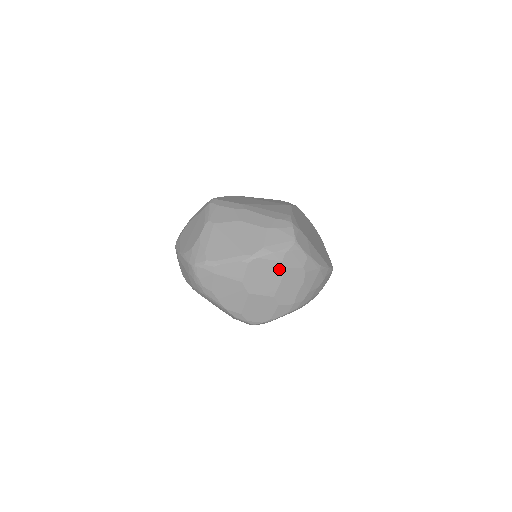
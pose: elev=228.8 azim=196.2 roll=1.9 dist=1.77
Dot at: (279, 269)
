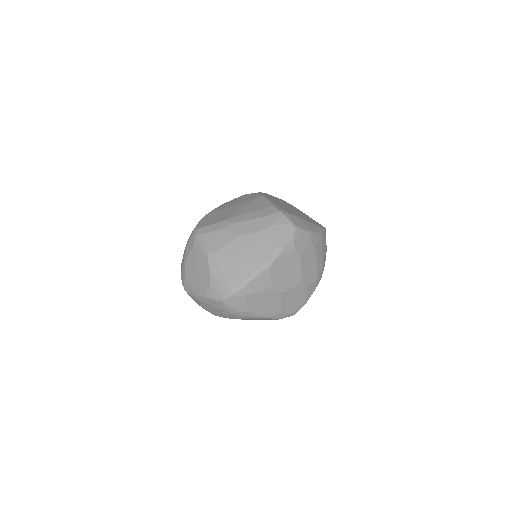
Dot at: (295, 258)
